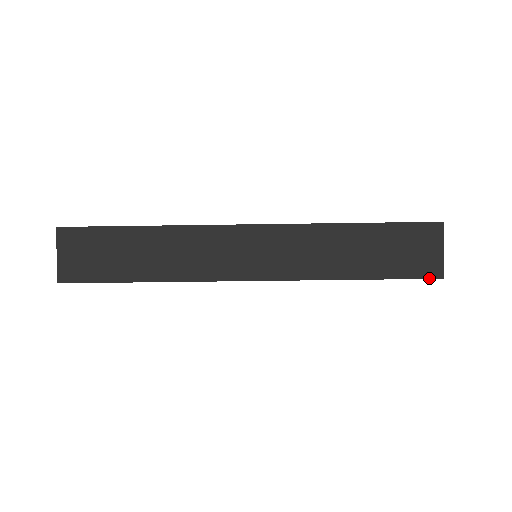
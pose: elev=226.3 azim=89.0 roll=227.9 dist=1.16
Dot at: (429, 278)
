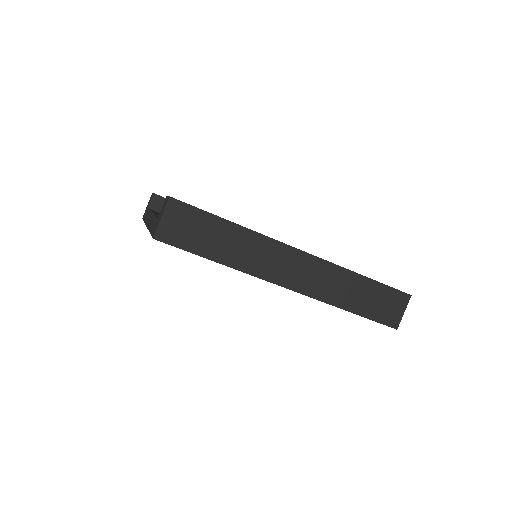
Dot at: (390, 326)
